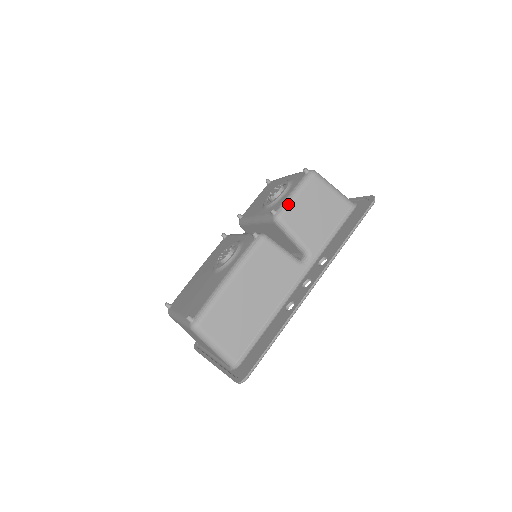
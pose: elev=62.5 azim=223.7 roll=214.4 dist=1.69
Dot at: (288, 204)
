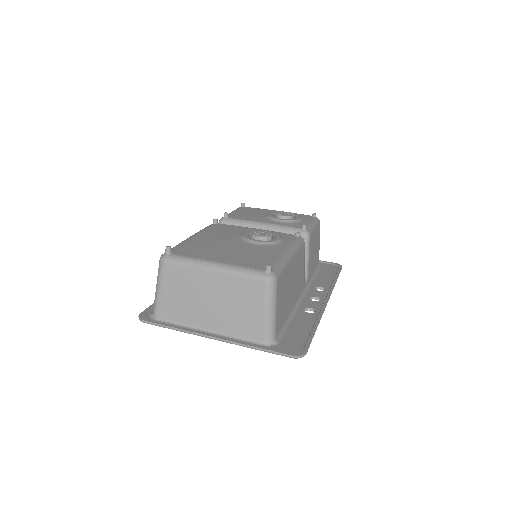
Dot at: (312, 229)
